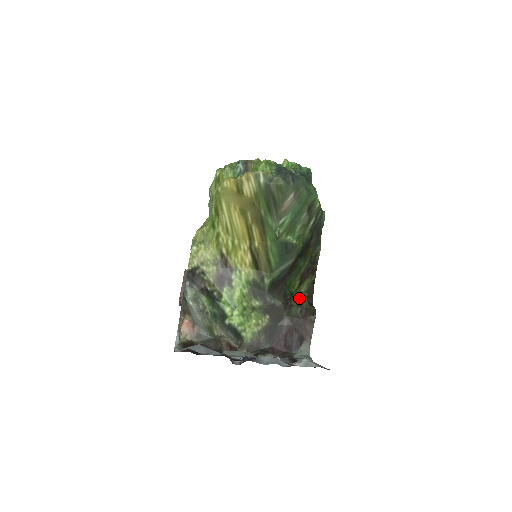
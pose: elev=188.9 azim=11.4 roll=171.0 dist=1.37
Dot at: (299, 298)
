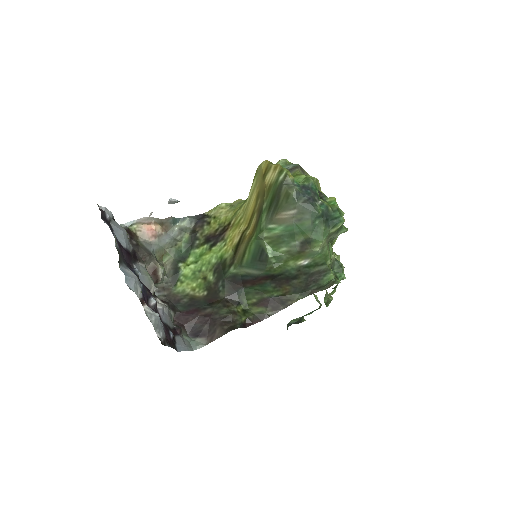
Dot at: (242, 311)
